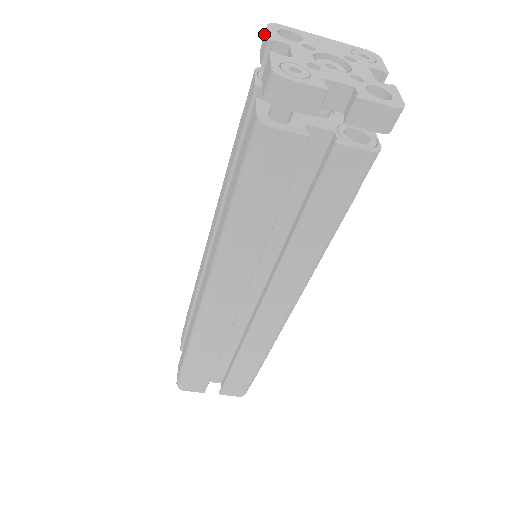
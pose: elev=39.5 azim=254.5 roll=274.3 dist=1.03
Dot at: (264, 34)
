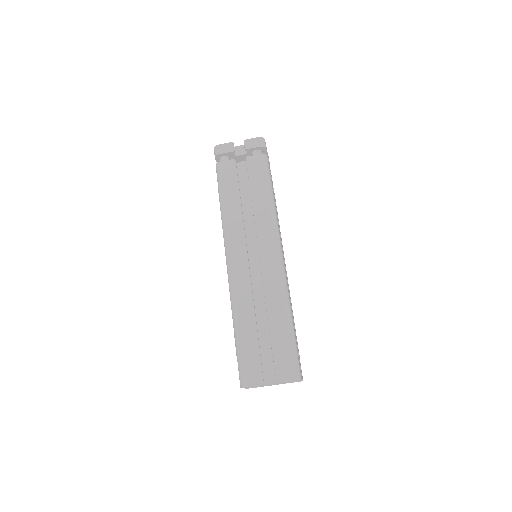
Dot at: occluded
